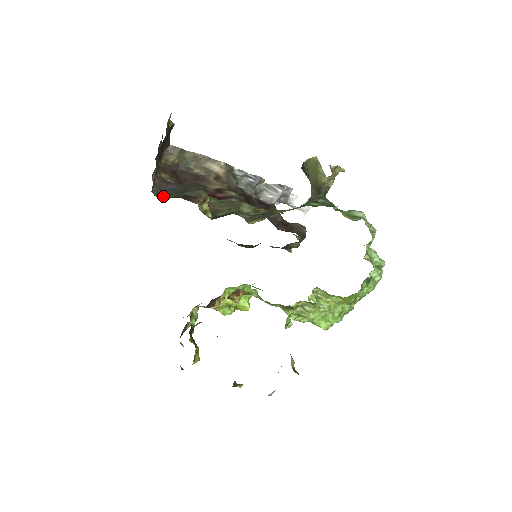
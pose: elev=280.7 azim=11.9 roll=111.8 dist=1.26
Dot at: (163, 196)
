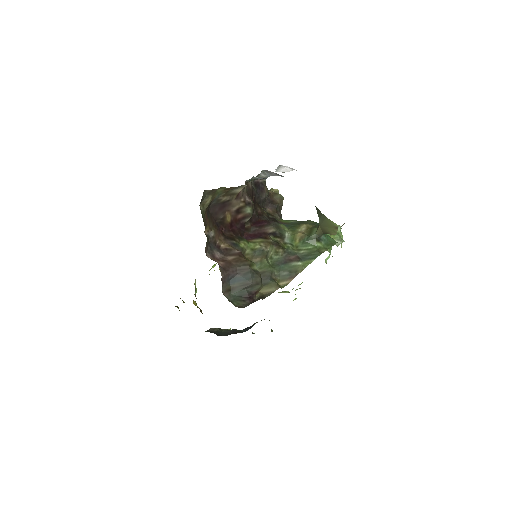
Dot at: (230, 292)
